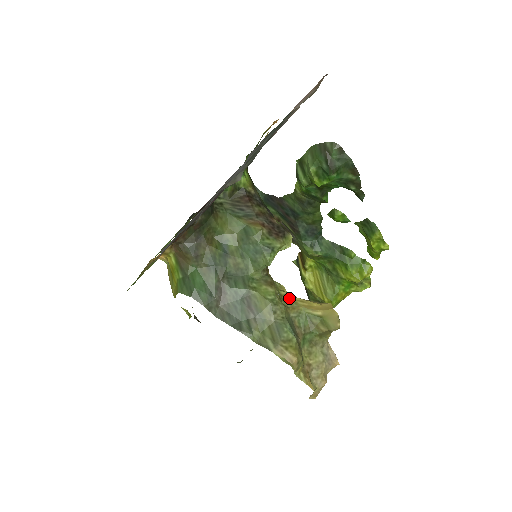
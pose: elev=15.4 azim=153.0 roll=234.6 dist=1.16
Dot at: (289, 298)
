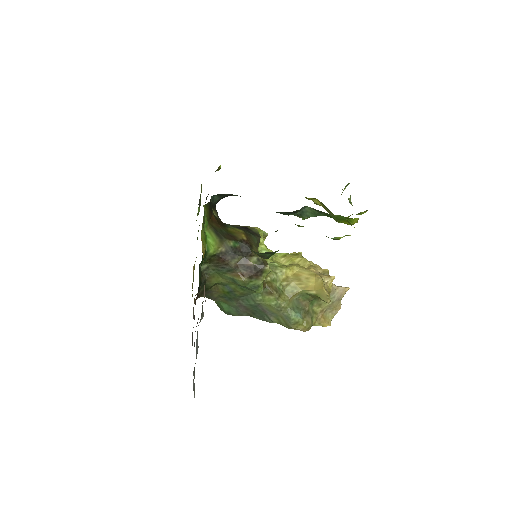
Dot at: (290, 285)
